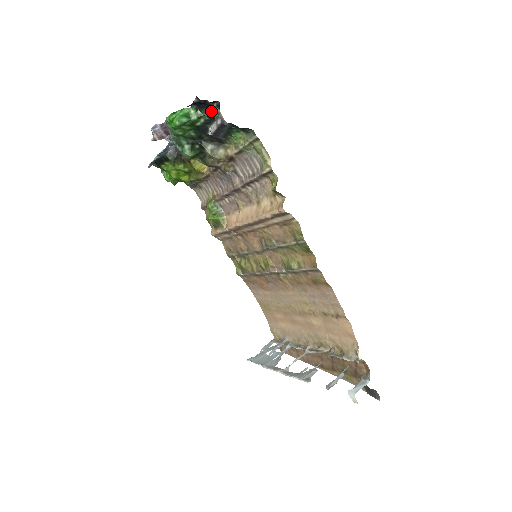
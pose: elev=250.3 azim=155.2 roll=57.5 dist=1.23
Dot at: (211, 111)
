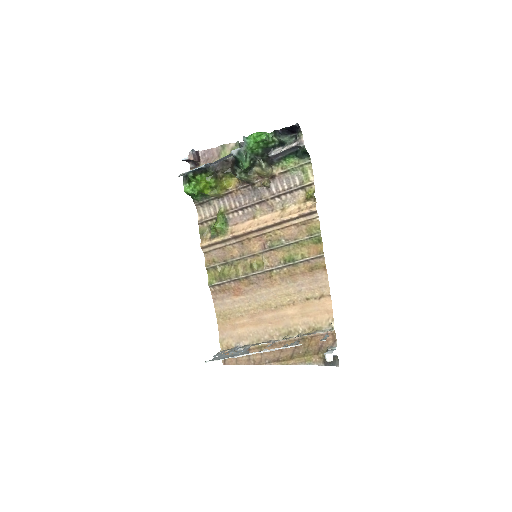
Dot at: (287, 138)
